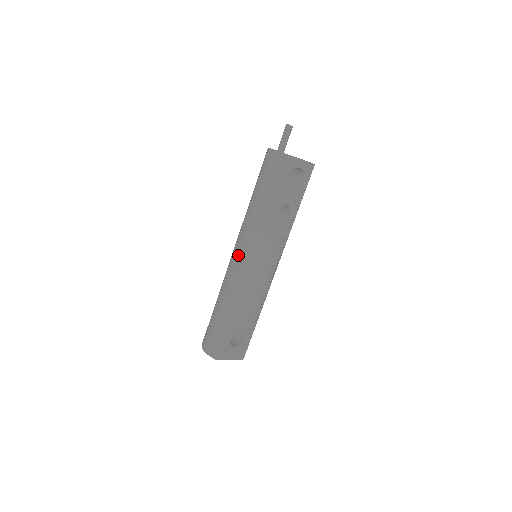
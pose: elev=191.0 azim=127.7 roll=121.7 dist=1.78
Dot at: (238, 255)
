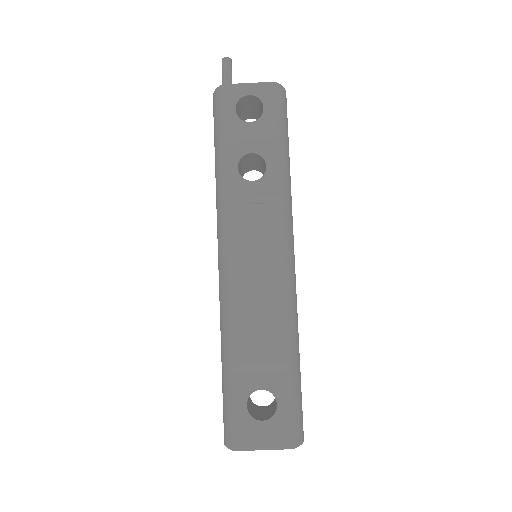
Dot at: occluded
